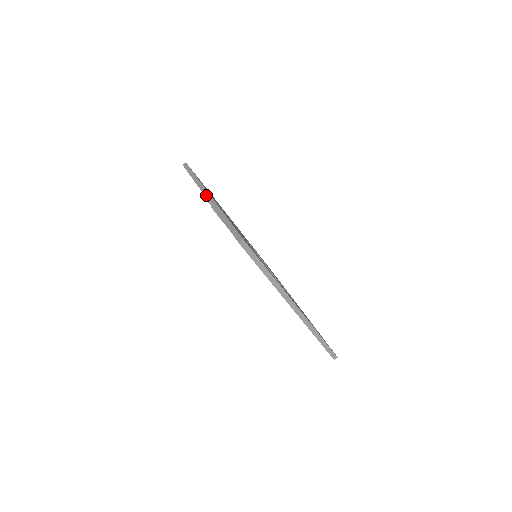
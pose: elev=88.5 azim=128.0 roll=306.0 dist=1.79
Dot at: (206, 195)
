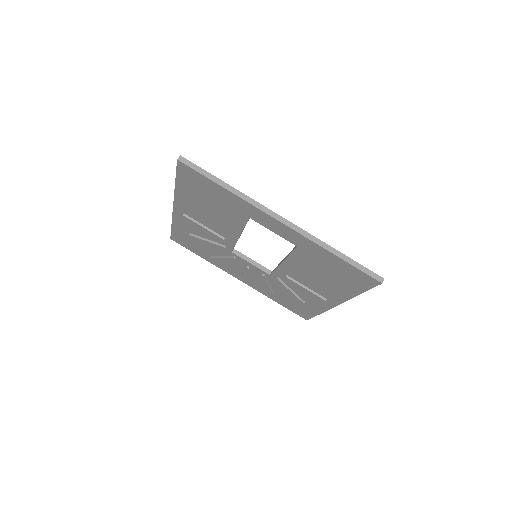
Dot at: (173, 206)
